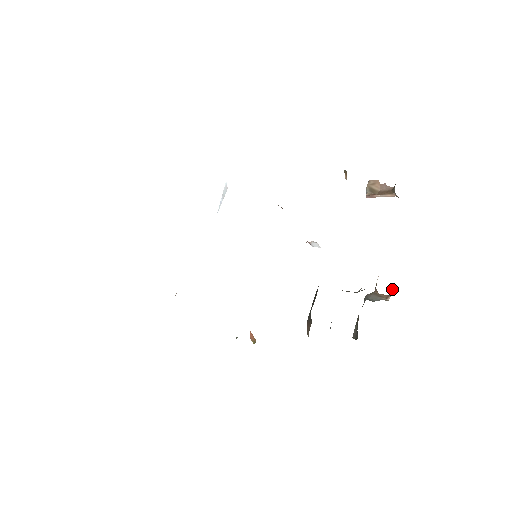
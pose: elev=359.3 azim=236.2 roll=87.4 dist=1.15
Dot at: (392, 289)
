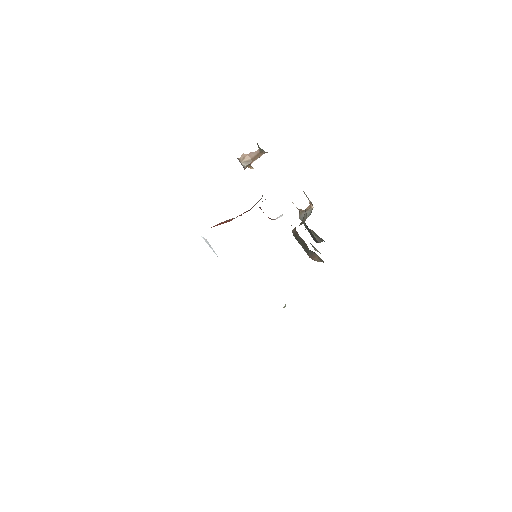
Dot at: (309, 201)
